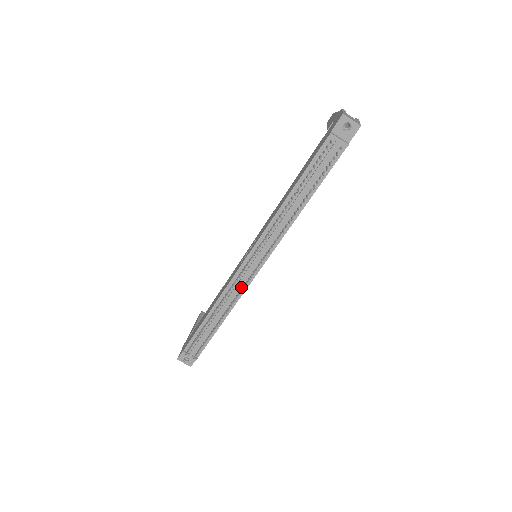
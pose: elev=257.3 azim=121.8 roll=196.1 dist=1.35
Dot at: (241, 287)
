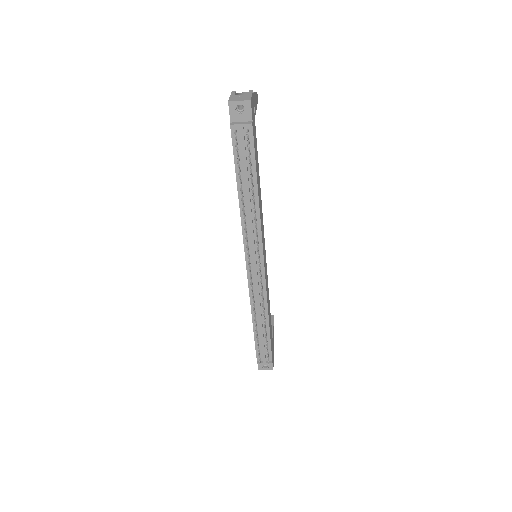
Dot at: occluded
